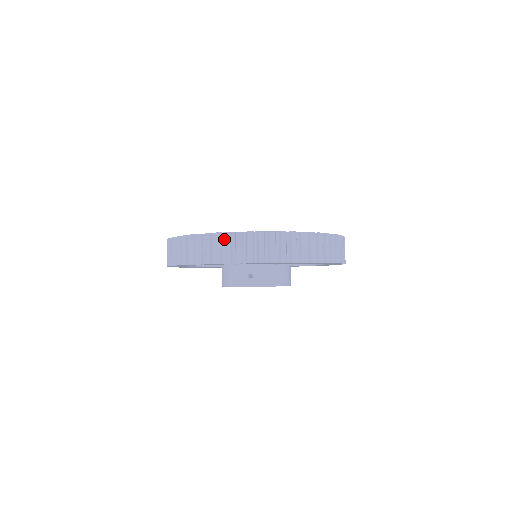
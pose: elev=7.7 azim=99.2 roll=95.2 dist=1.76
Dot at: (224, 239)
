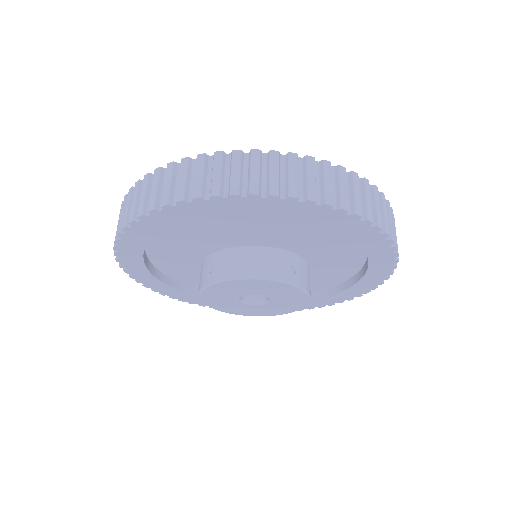
Dot at: (347, 180)
